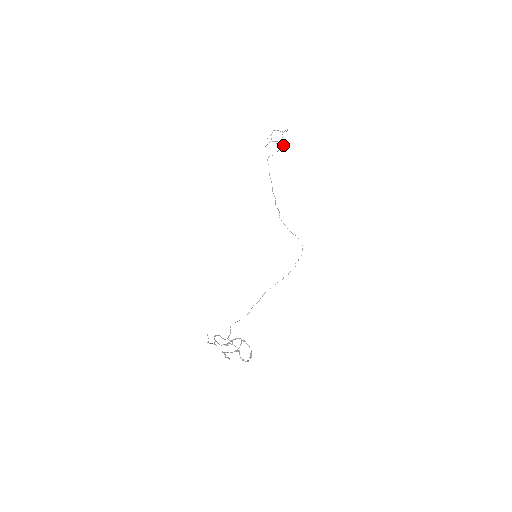
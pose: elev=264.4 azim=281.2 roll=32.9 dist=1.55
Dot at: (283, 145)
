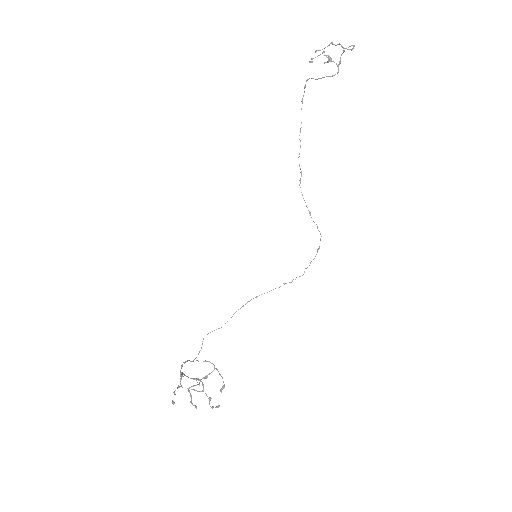
Dot at: (338, 69)
